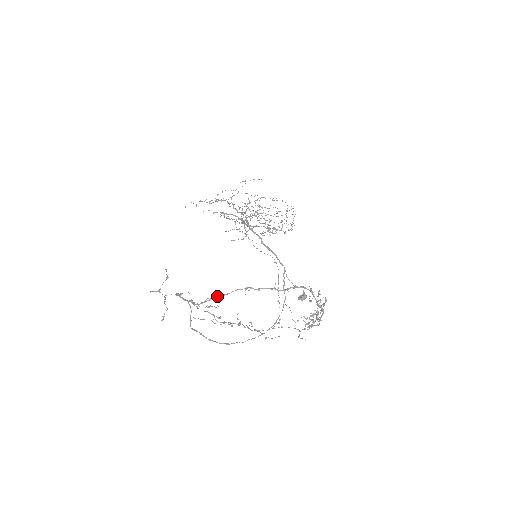
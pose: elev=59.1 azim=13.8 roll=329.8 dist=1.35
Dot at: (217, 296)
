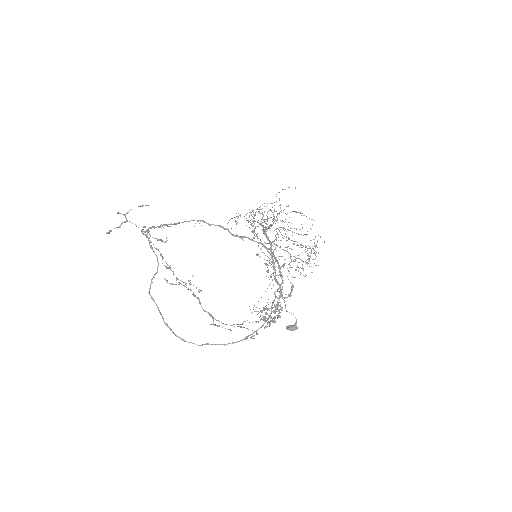
Dot at: occluded
